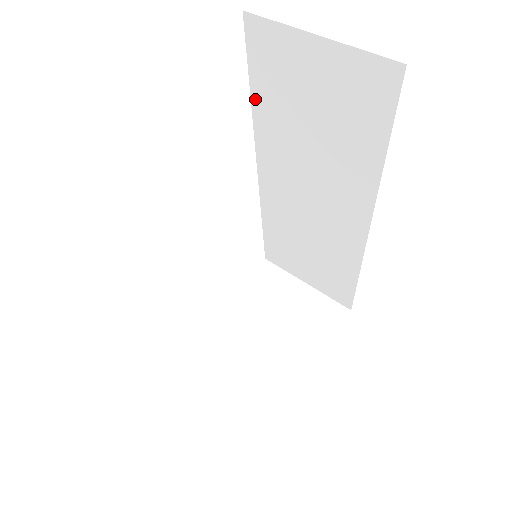
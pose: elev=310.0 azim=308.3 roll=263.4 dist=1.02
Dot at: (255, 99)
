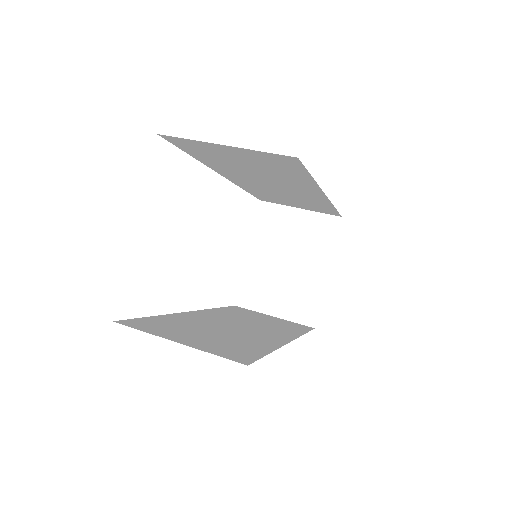
Dot at: (197, 158)
